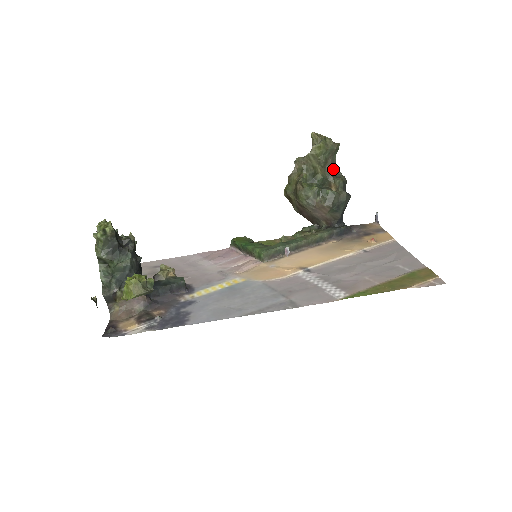
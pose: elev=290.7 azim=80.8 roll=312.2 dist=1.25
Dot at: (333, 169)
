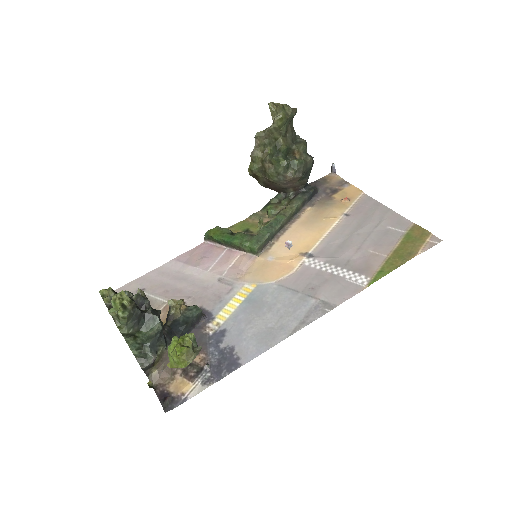
Dot at: (293, 135)
